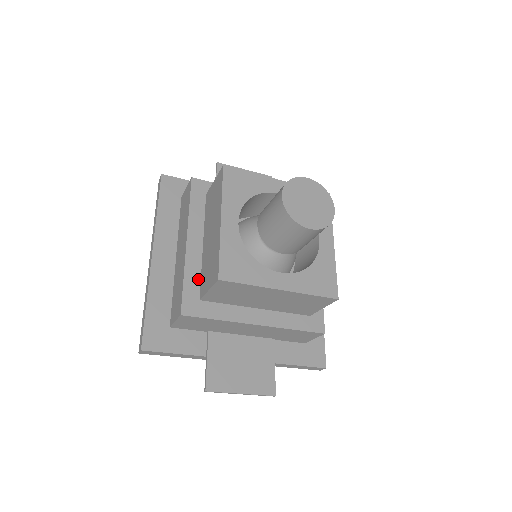
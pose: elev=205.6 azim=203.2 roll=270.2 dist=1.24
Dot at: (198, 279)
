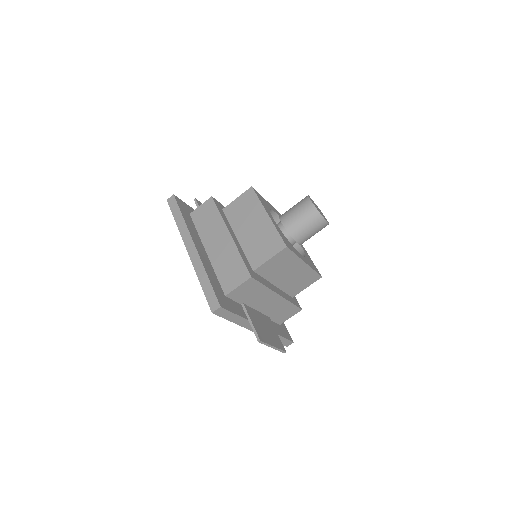
Dot at: (246, 258)
